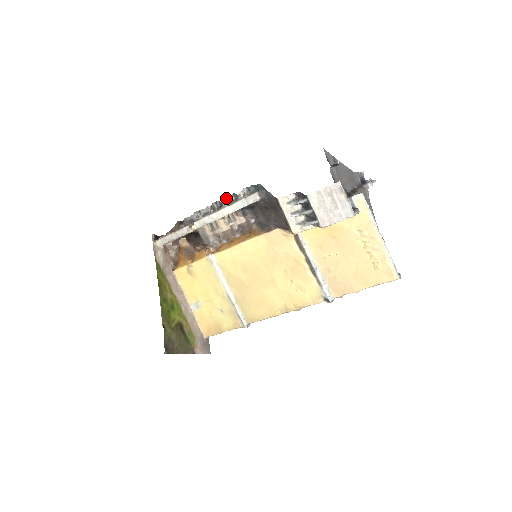
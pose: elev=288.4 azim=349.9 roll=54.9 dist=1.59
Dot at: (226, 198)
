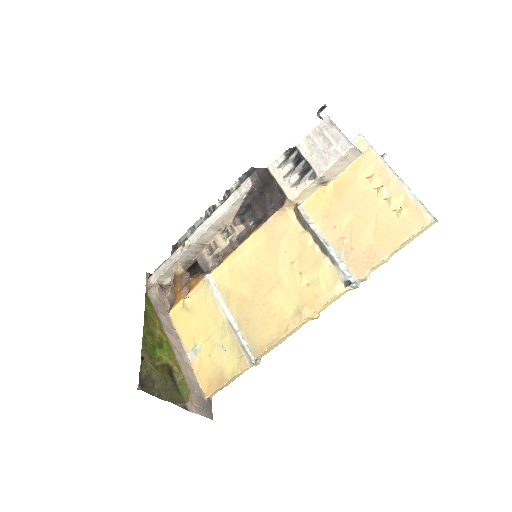
Dot at: (219, 200)
